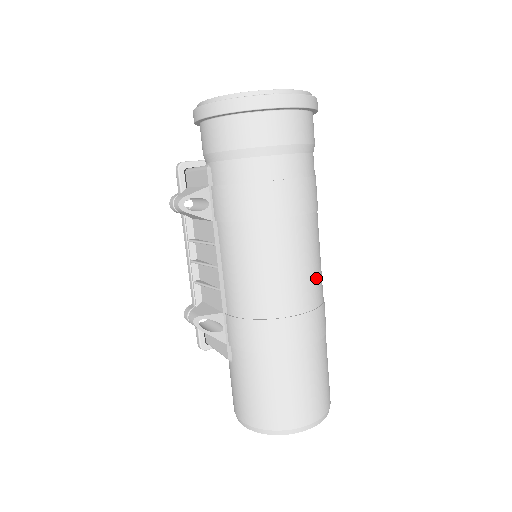
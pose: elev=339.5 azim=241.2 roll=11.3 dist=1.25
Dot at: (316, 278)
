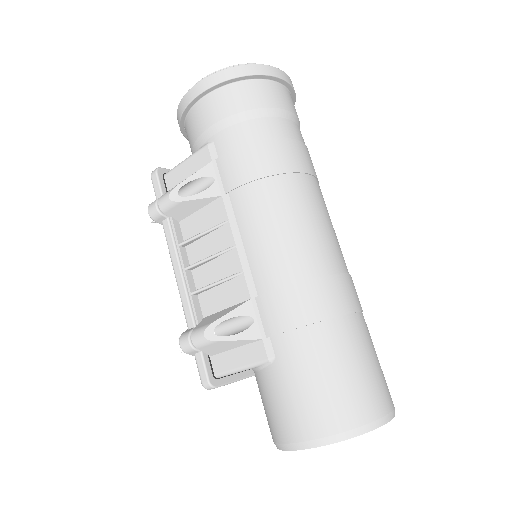
Dot at: (339, 245)
